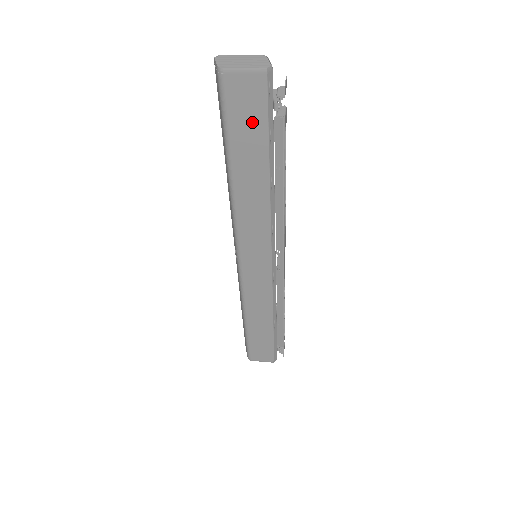
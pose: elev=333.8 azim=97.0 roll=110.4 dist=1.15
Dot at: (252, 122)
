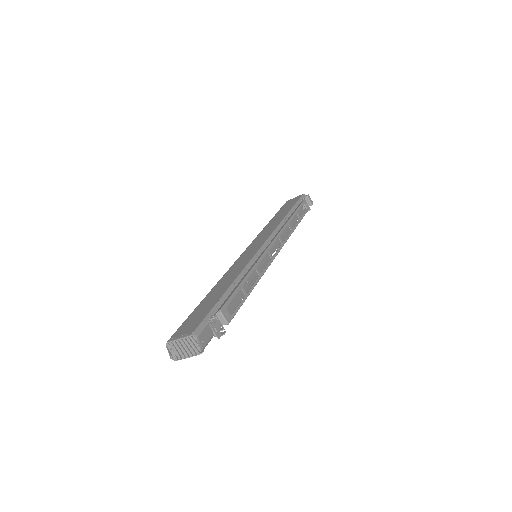
Dot at: (290, 205)
